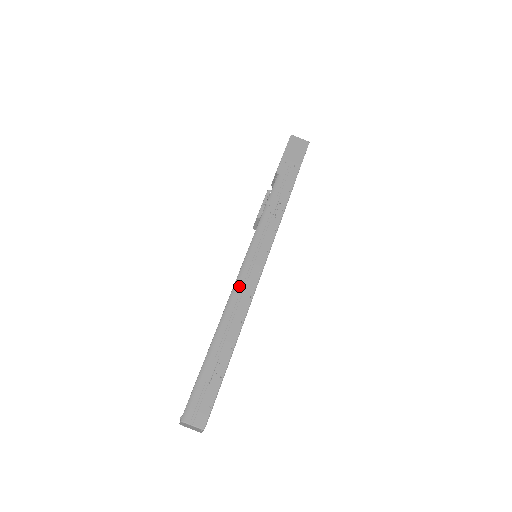
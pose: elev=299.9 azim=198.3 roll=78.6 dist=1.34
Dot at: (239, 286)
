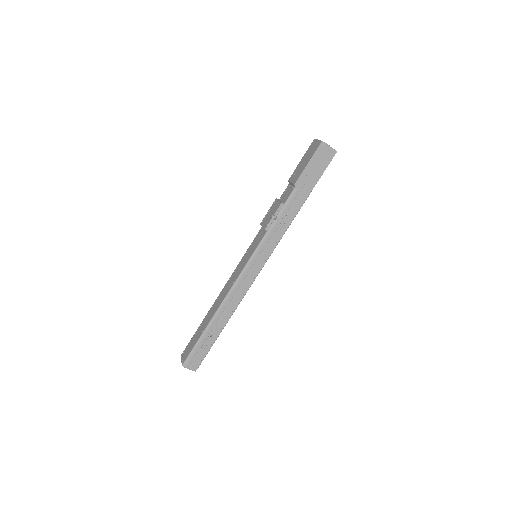
Dot at: (237, 287)
